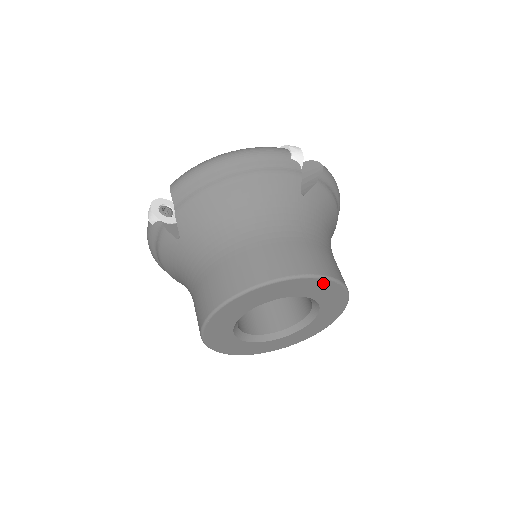
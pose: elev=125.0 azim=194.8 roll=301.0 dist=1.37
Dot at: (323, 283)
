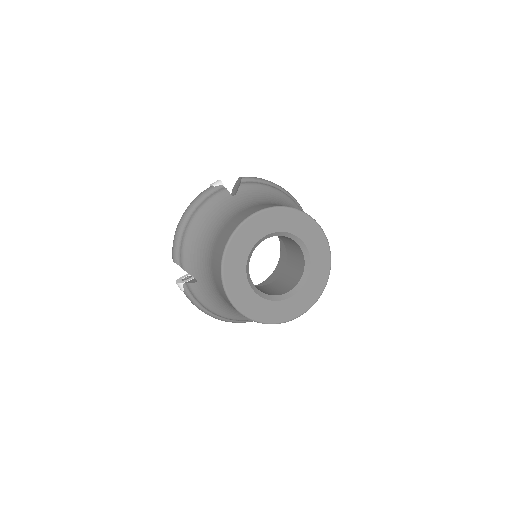
Dot at: (325, 251)
